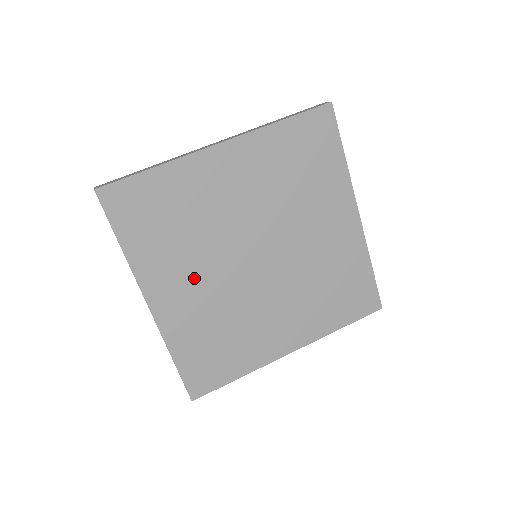
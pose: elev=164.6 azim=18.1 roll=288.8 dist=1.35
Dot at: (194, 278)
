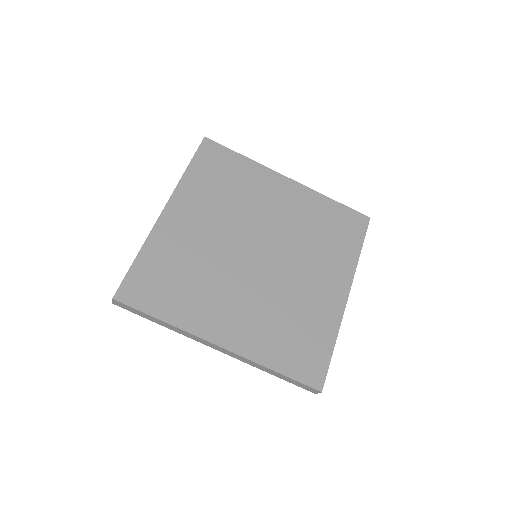
Dot at: (231, 301)
